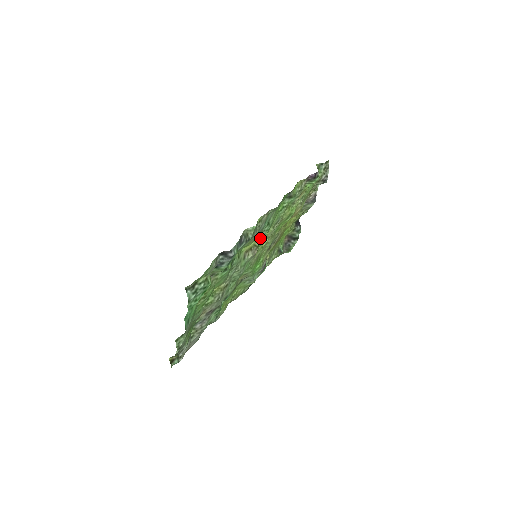
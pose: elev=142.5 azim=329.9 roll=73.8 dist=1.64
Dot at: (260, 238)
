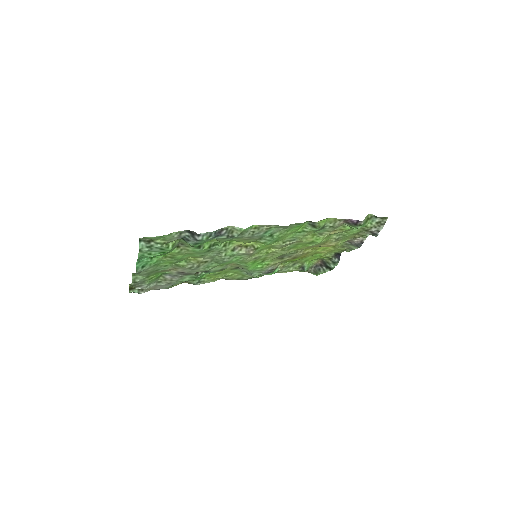
Dot at: (261, 243)
